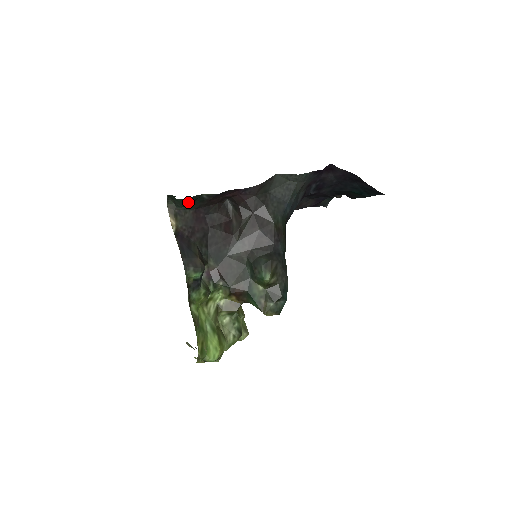
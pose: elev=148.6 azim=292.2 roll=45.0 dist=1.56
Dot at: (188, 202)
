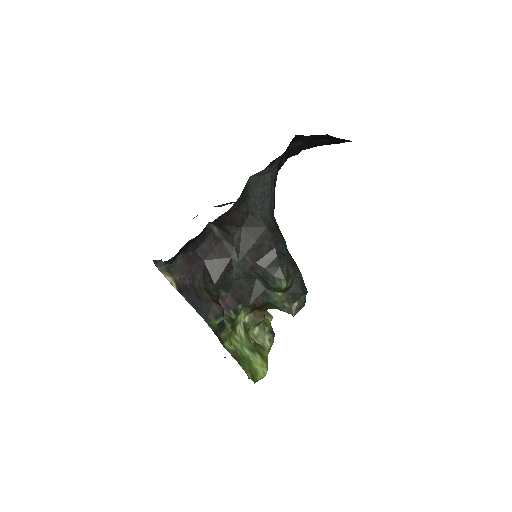
Dot at: occluded
